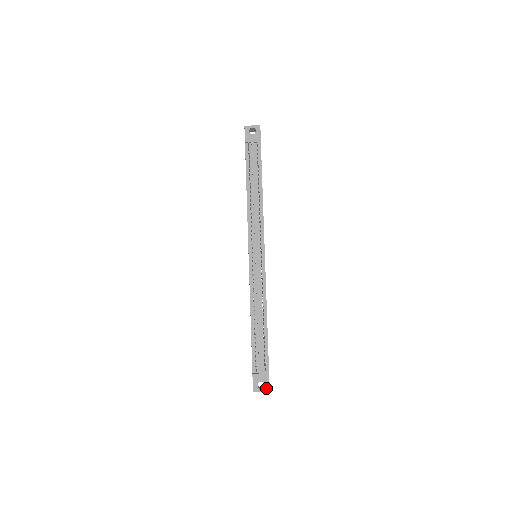
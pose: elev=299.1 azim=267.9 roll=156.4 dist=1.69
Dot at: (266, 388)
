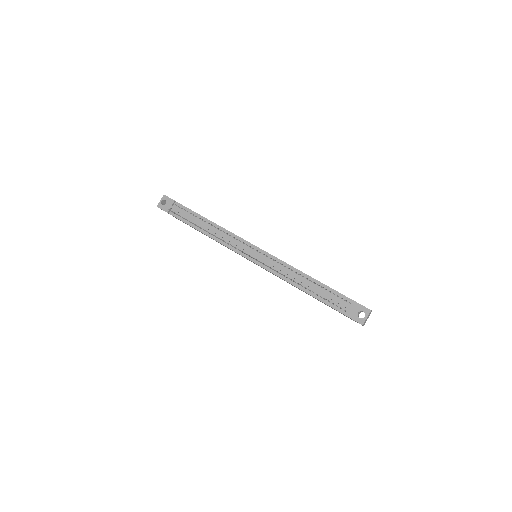
Dot at: (366, 312)
